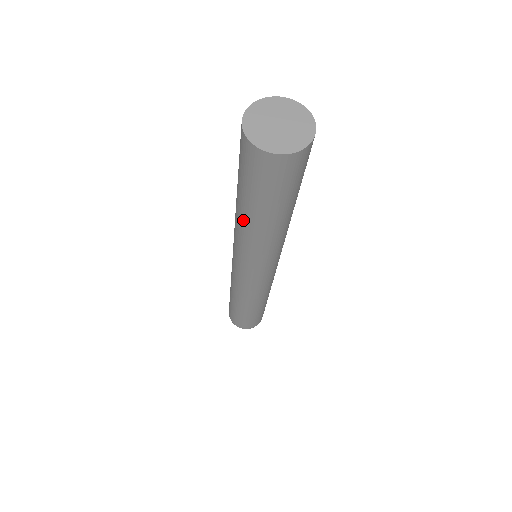
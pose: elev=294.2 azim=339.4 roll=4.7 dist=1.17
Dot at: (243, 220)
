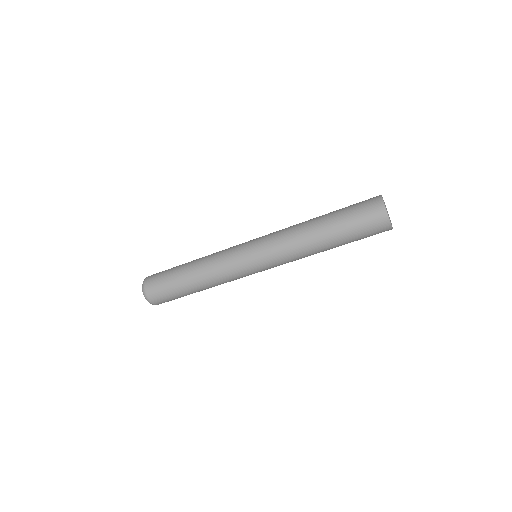
Dot at: (315, 231)
